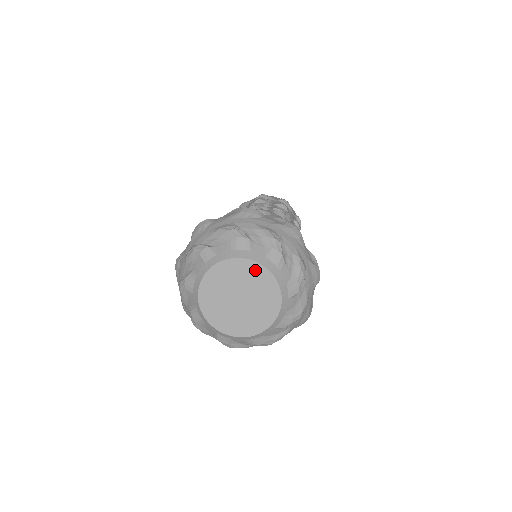
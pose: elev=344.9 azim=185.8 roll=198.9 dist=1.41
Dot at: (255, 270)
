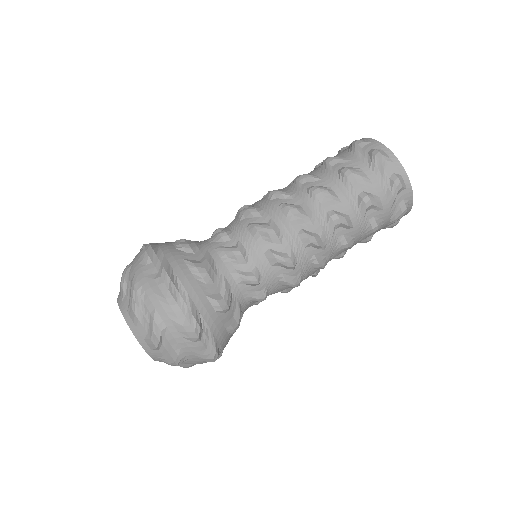
Dot at: occluded
